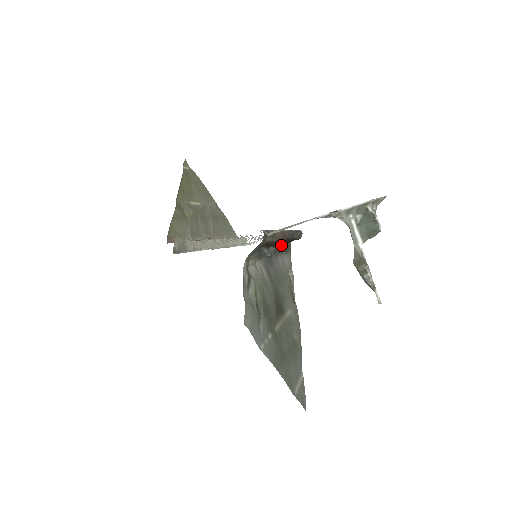
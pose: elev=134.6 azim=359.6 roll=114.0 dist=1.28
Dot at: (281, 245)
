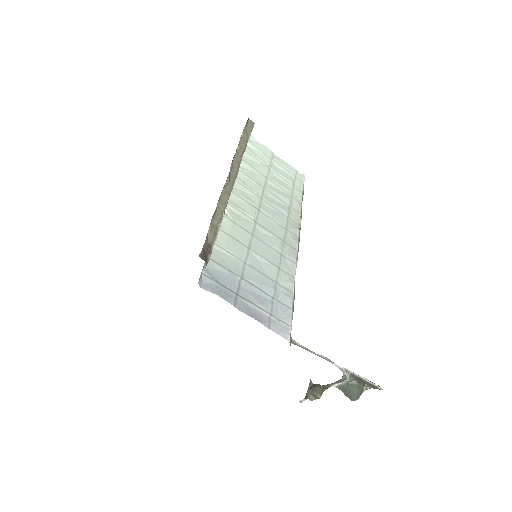
Dot at: occluded
